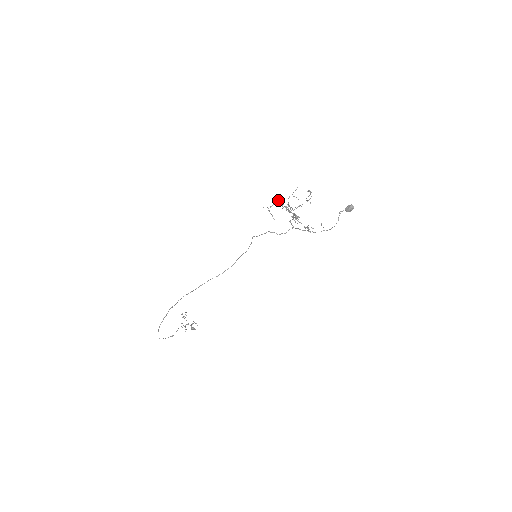
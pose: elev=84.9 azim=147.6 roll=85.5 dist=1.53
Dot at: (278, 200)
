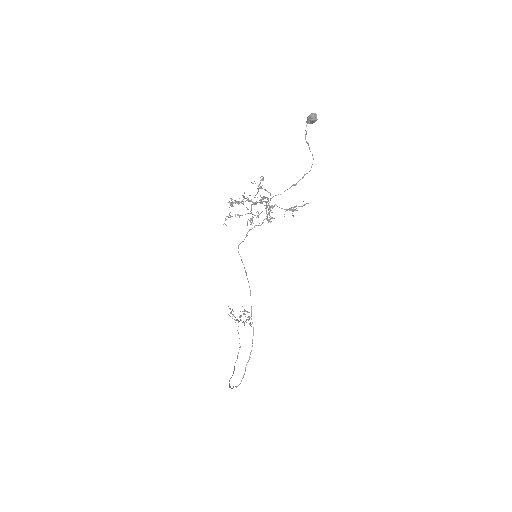
Dot at: occluded
